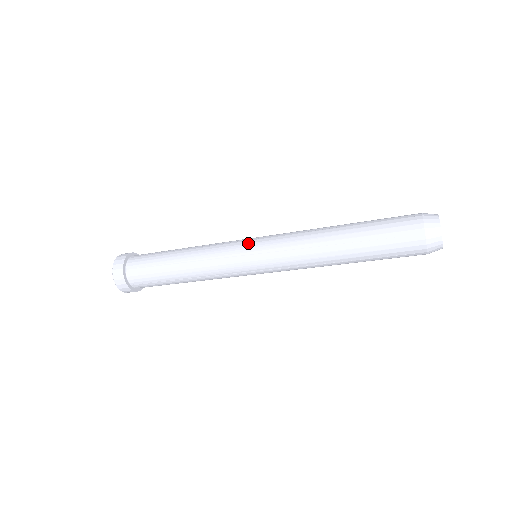
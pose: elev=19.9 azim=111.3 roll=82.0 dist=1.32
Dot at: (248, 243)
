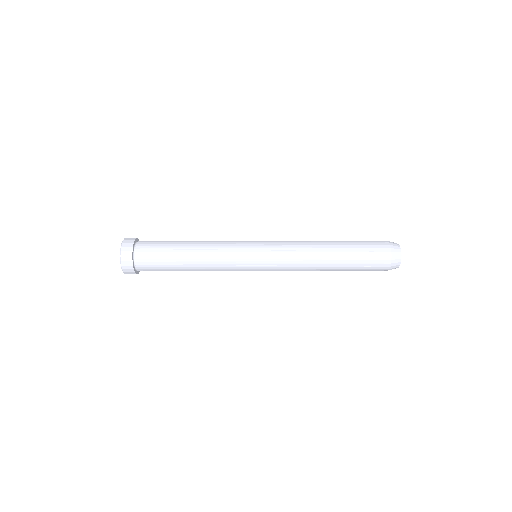
Dot at: (255, 255)
